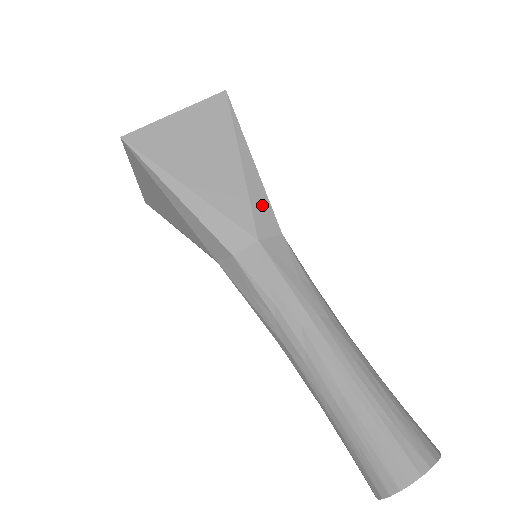
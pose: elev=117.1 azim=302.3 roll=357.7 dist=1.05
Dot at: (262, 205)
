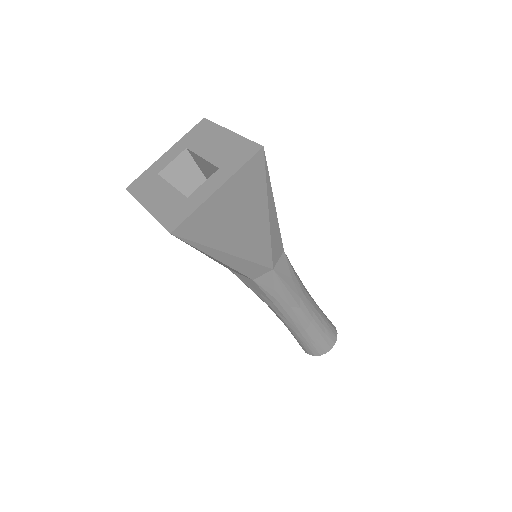
Dot at: (277, 241)
